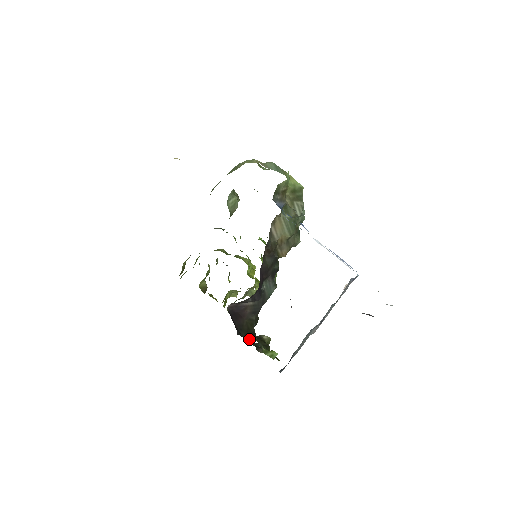
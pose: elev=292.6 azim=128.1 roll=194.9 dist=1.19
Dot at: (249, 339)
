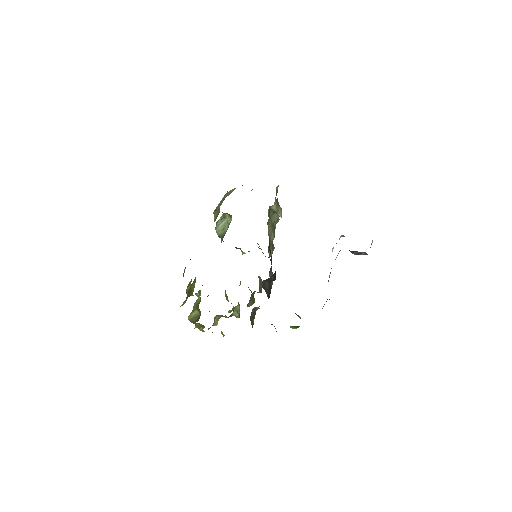
Dot at: occluded
